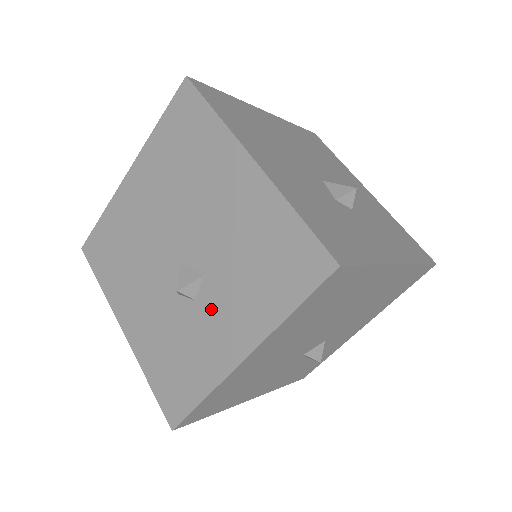
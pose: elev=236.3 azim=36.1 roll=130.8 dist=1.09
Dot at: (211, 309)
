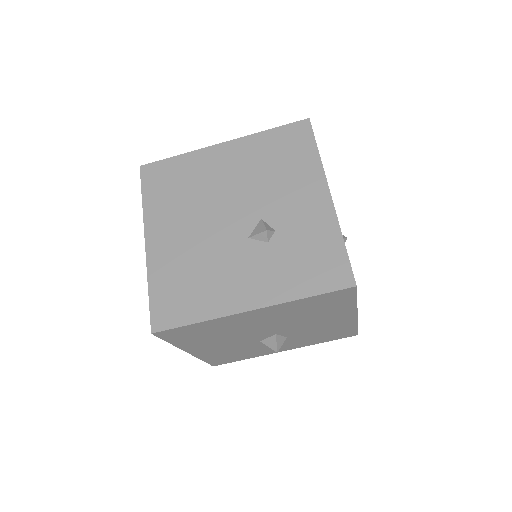
Dot at: occluded
